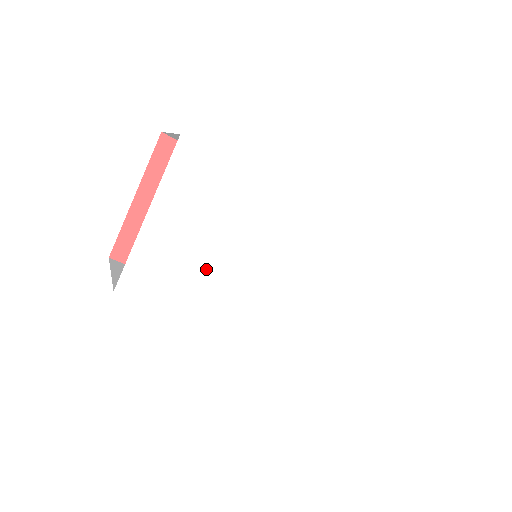
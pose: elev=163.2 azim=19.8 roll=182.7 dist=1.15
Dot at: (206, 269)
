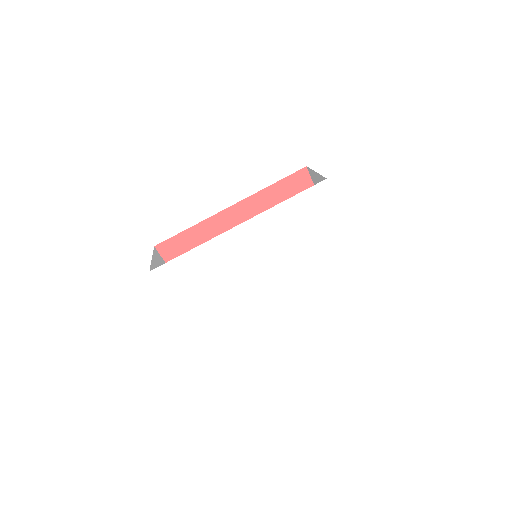
Dot at: (229, 303)
